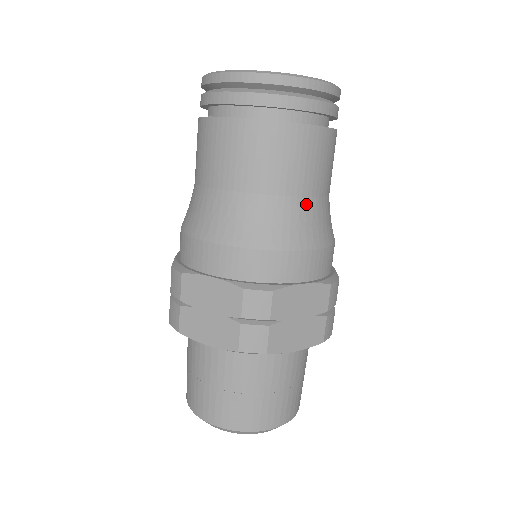
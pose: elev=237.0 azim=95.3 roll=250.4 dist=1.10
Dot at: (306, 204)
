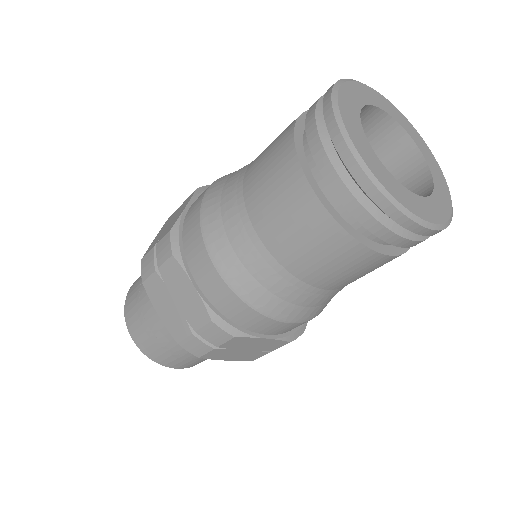
Dot at: (320, 294)
